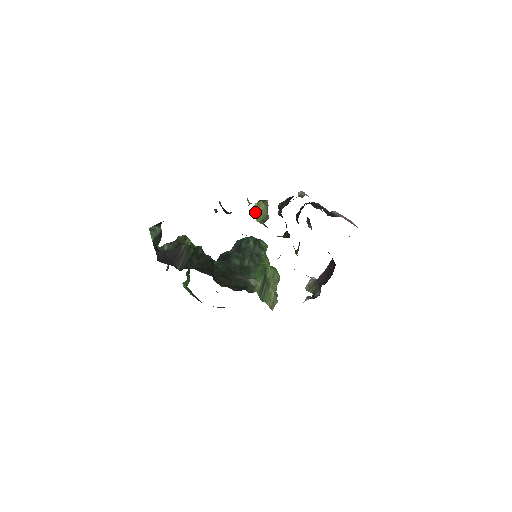
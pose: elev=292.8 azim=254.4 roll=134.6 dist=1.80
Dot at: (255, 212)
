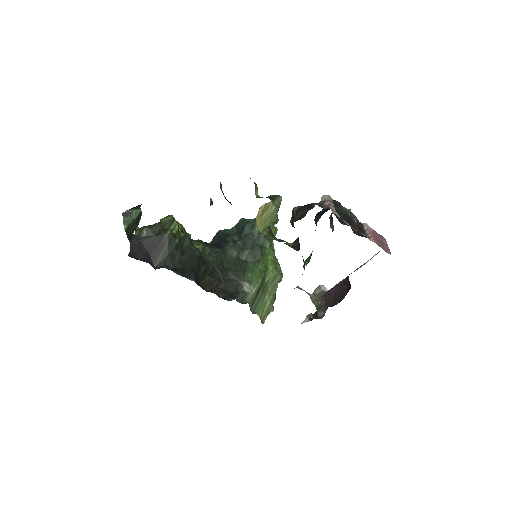
Dot at: (259, 218)
